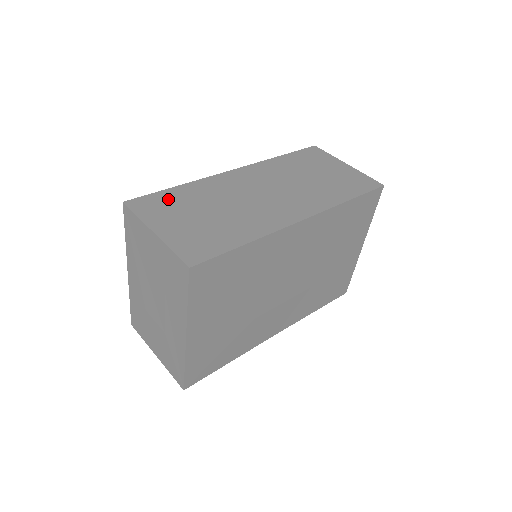
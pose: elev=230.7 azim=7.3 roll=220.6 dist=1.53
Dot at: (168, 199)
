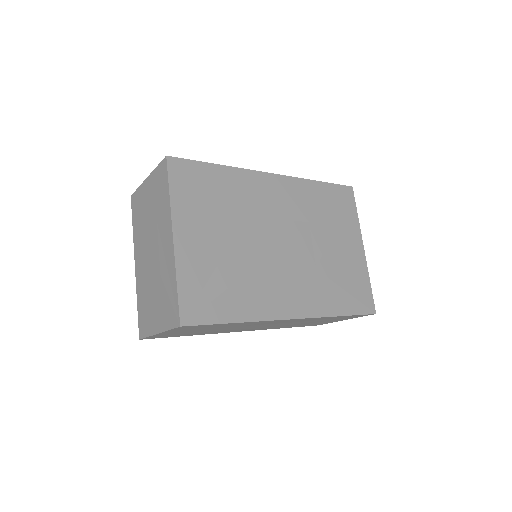
Dot at: occluded
